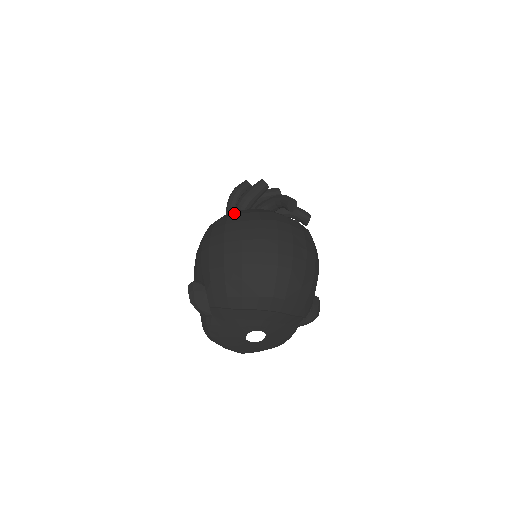
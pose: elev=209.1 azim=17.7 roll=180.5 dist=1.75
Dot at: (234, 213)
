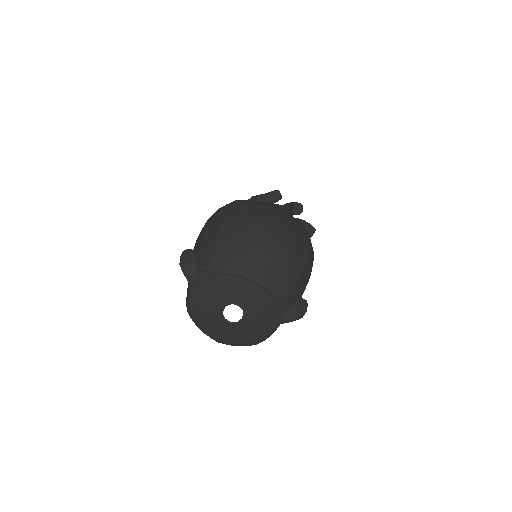
Dot at: occluded
